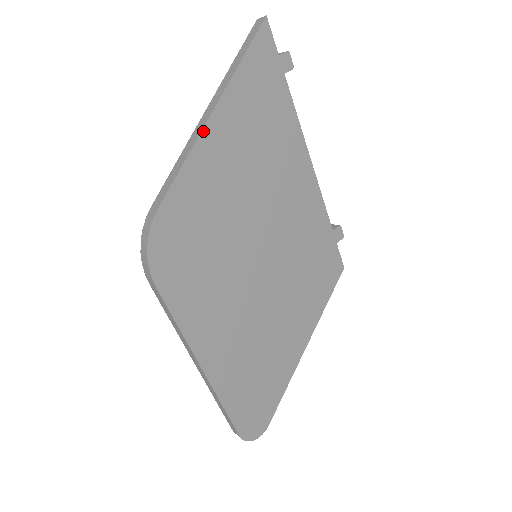
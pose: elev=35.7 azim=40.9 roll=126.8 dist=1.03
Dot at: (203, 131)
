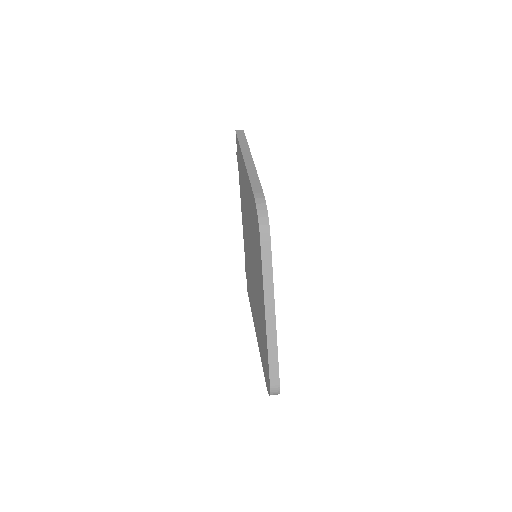
Dot at: occluded
